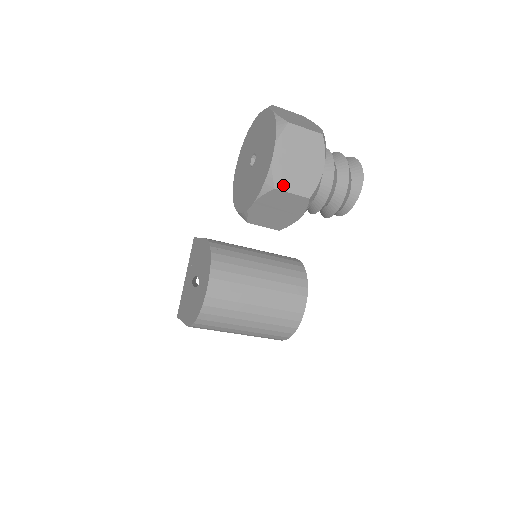
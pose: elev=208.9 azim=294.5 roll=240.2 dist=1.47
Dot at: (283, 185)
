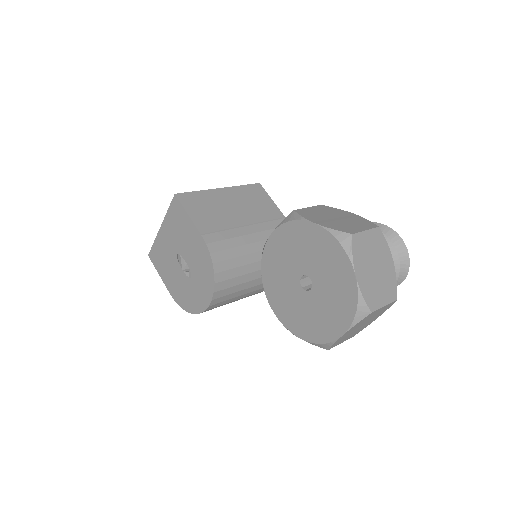
Dot at: (337, 344)
